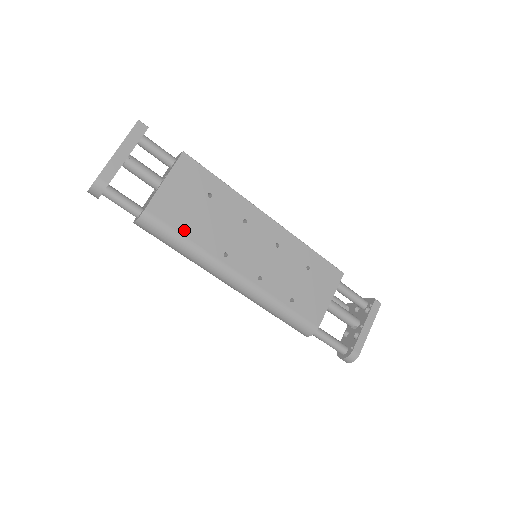
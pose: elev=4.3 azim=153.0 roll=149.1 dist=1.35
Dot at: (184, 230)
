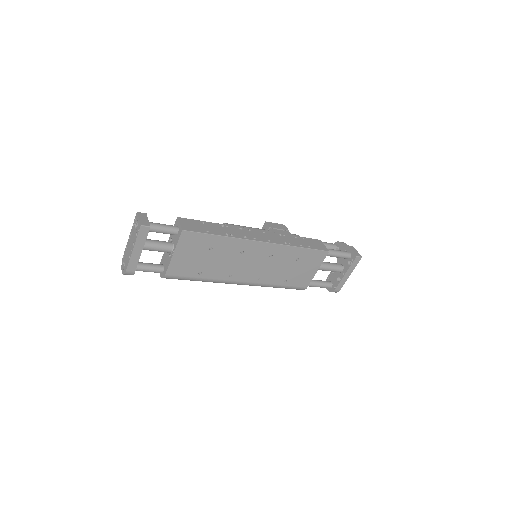
Dot at: (197, 275)
